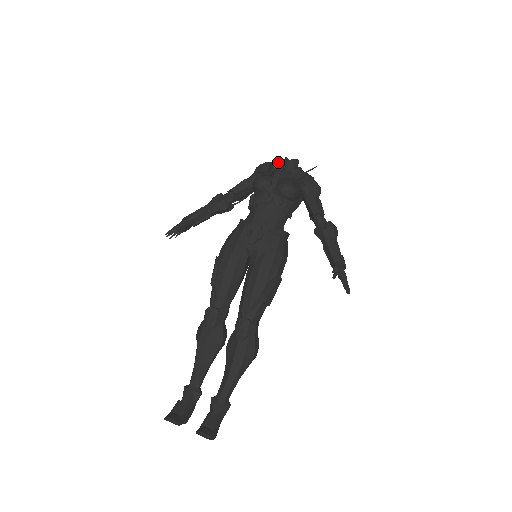
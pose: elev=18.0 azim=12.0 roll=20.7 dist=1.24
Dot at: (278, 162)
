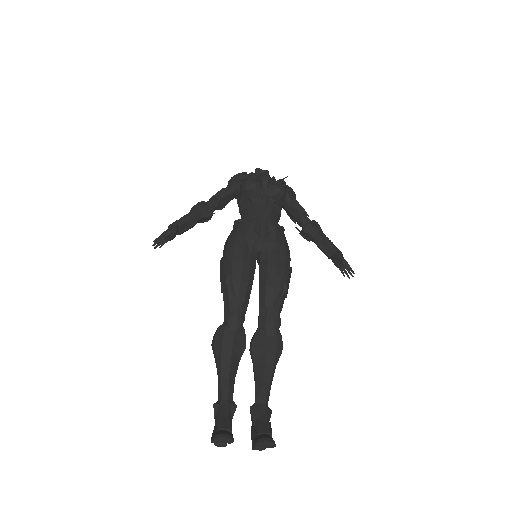
Dot at: occluded
